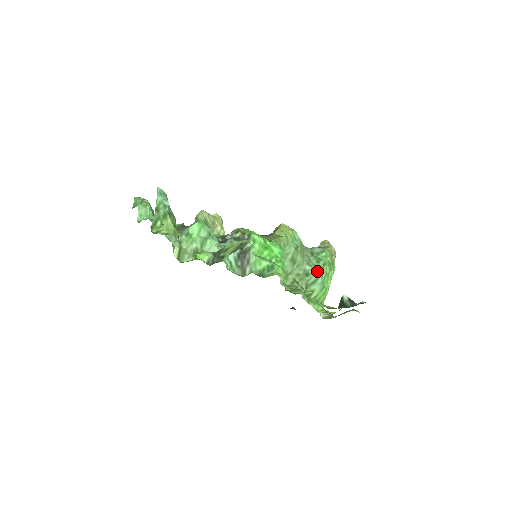
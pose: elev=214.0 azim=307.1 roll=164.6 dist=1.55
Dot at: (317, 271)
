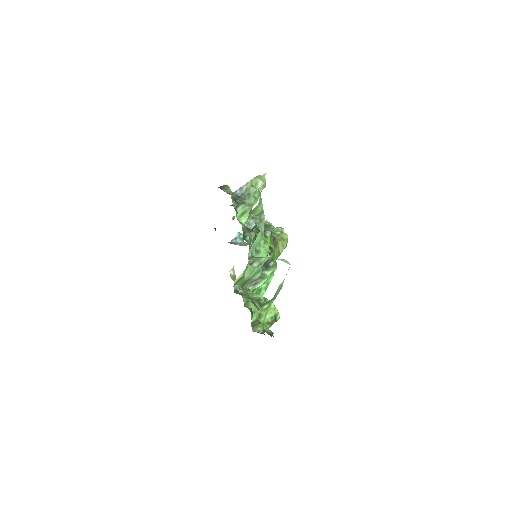
Dot at: occluded
